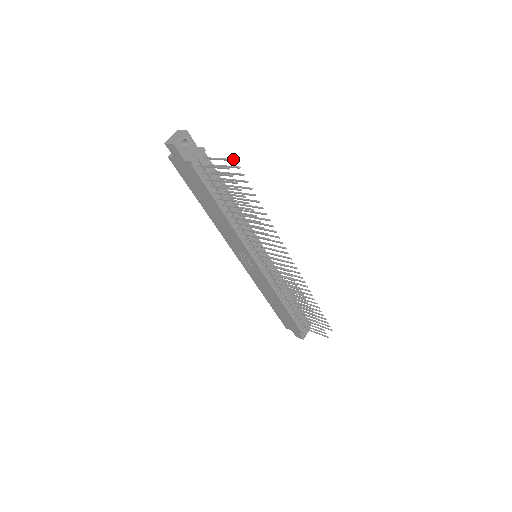
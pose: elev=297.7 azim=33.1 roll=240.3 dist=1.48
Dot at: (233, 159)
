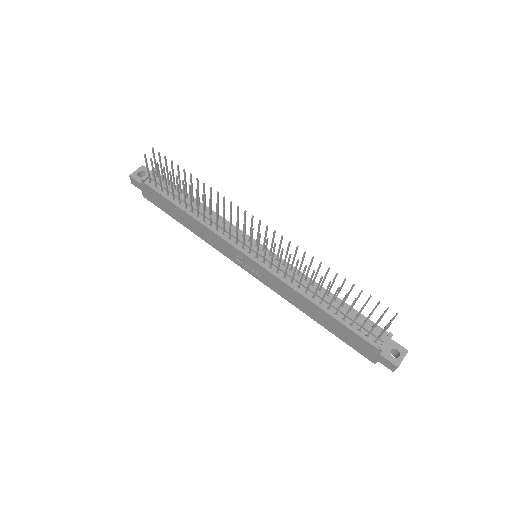
Dot at: (152, 150)
